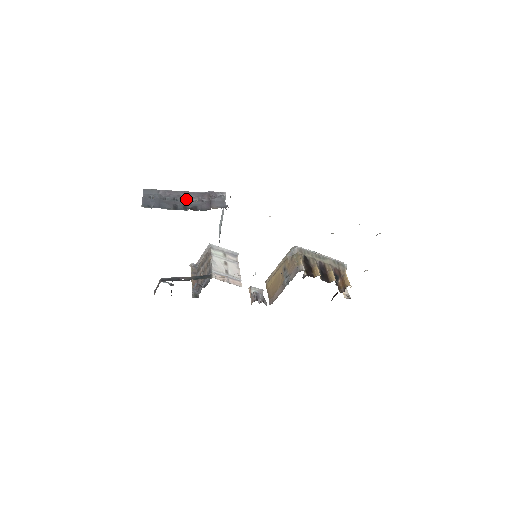
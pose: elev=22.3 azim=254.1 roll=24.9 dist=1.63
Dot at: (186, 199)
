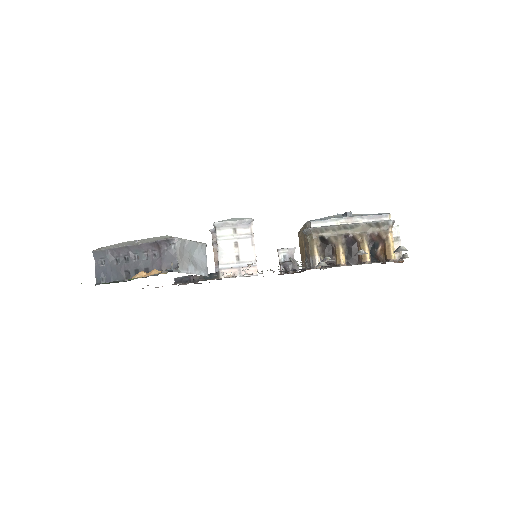
Dot at: (137, 255)
